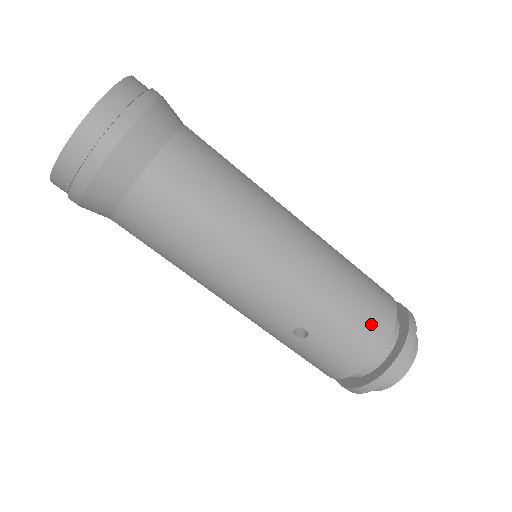
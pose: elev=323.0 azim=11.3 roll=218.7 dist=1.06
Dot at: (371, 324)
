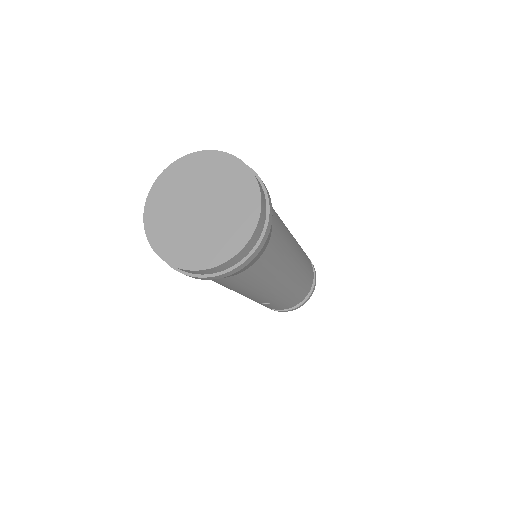
Dot at: (303, 295)
